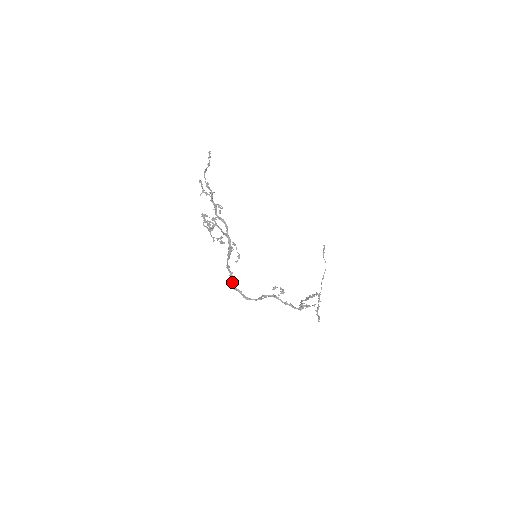
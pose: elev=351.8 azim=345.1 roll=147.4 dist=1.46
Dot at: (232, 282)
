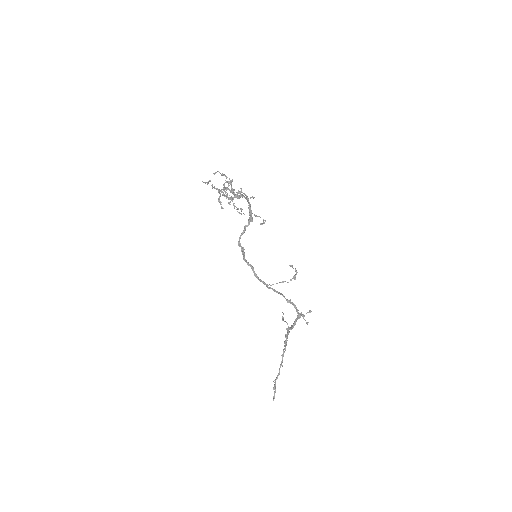
Dot at: (244, 256)
